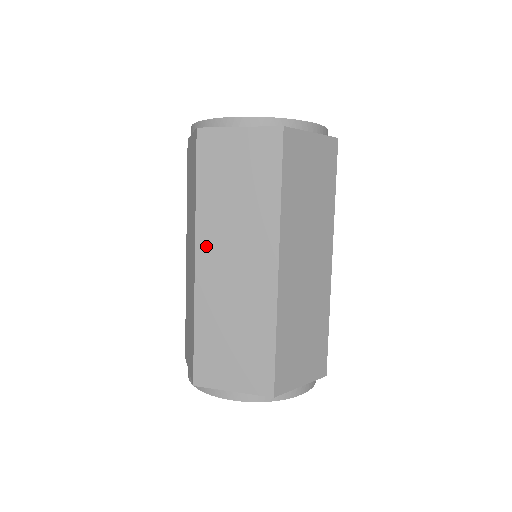
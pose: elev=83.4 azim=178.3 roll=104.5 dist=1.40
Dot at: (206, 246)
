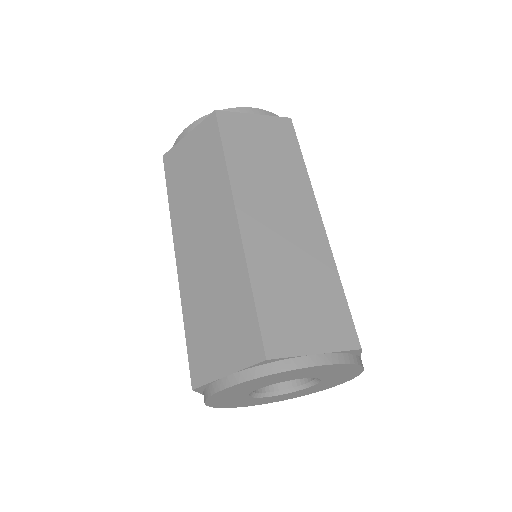
Dot at: (181, 239)
